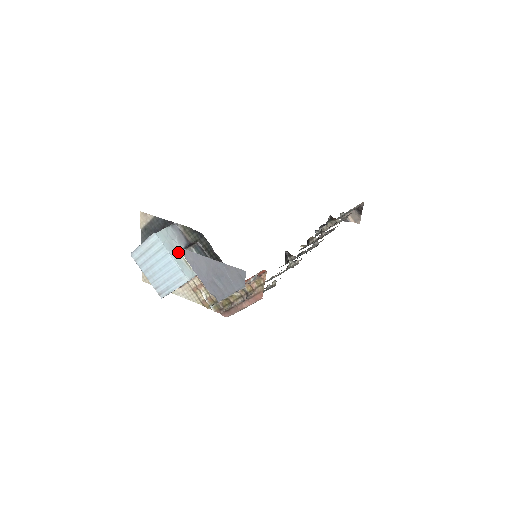
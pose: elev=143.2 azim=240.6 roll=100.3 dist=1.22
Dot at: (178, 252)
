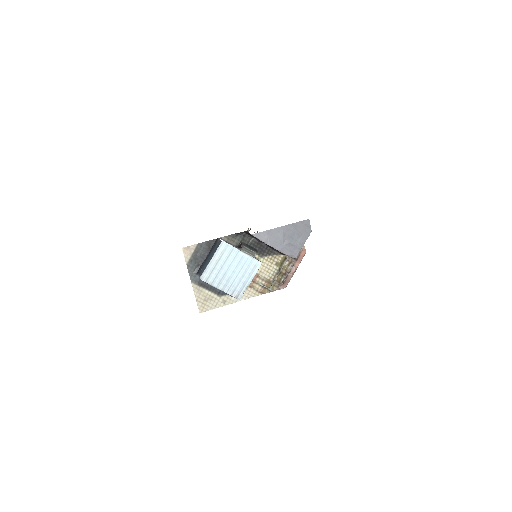
Dot at: (241, 250)
